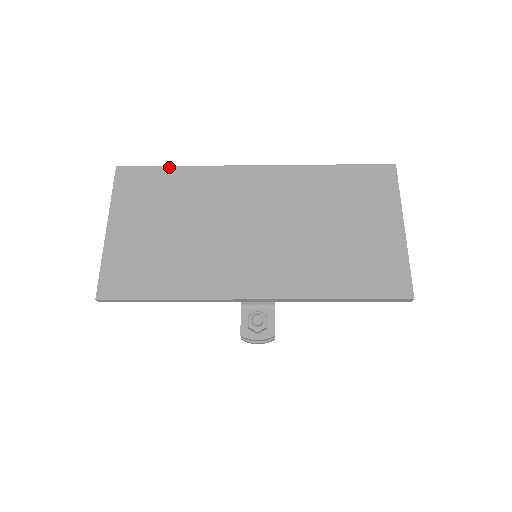
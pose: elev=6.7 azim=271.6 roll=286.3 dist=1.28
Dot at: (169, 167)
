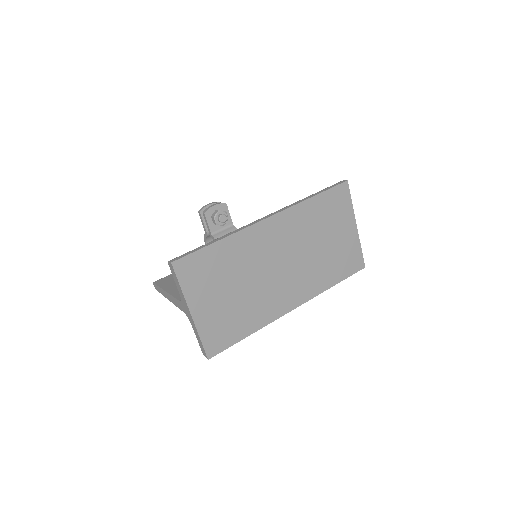
Dot at: (211, 245)
